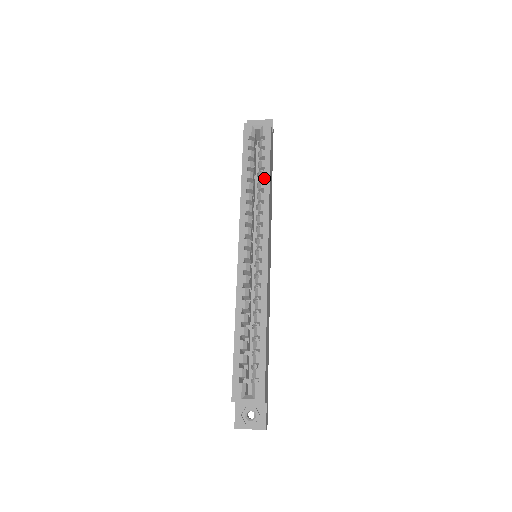
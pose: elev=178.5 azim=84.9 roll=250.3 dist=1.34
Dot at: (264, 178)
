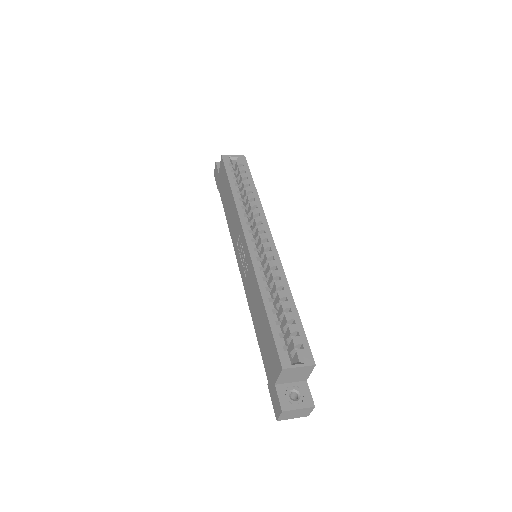
Dot at: (252, 191)
